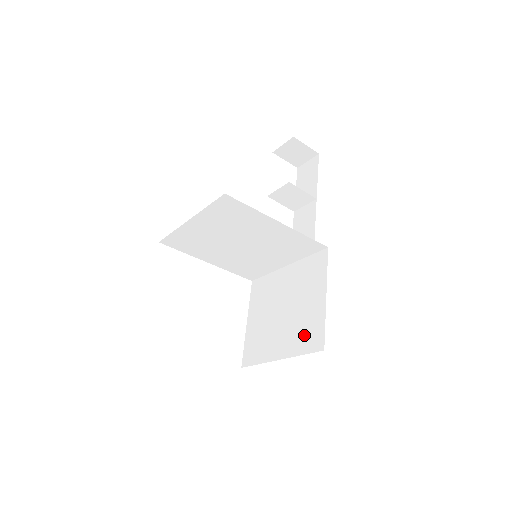
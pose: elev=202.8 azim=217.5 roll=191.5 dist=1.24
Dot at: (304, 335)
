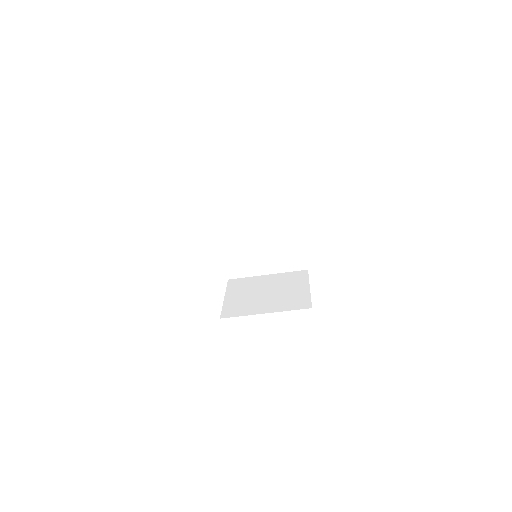
Dot at: (291, 302)
